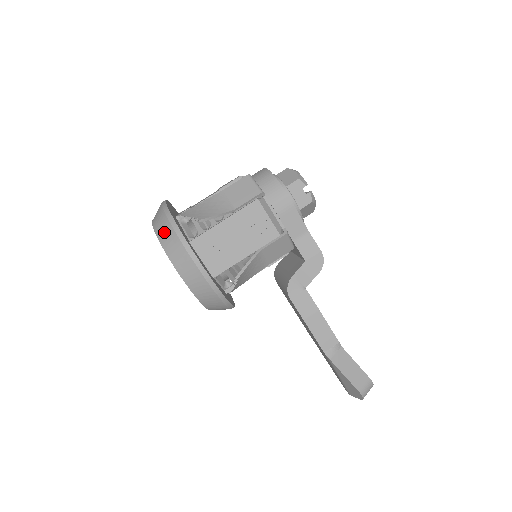
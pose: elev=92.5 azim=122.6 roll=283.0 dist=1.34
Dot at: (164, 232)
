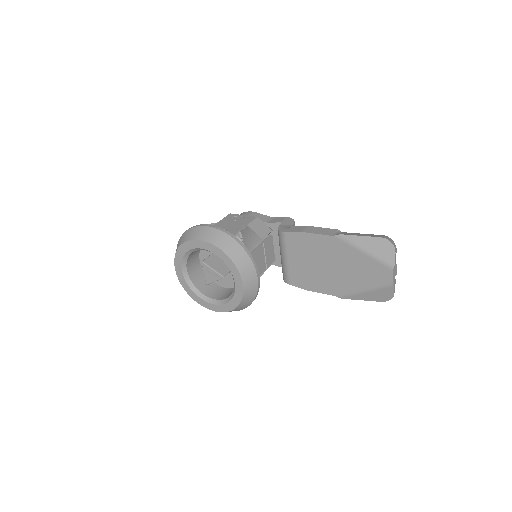
Dot at: (181, 240)
